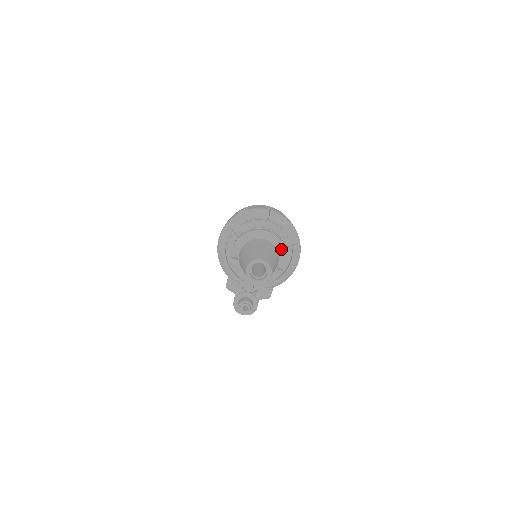
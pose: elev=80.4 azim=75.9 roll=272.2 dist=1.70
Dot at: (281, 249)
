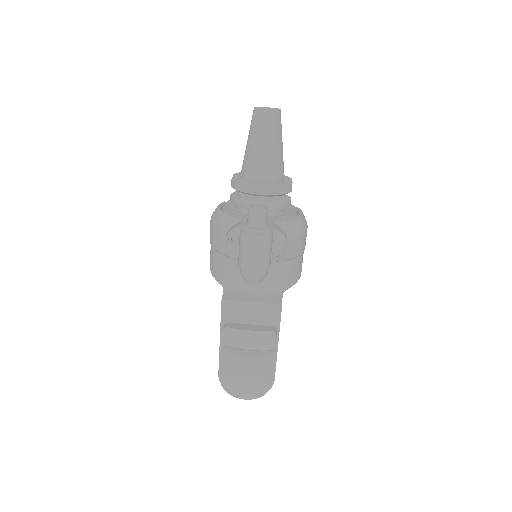
Dot at: occluded
